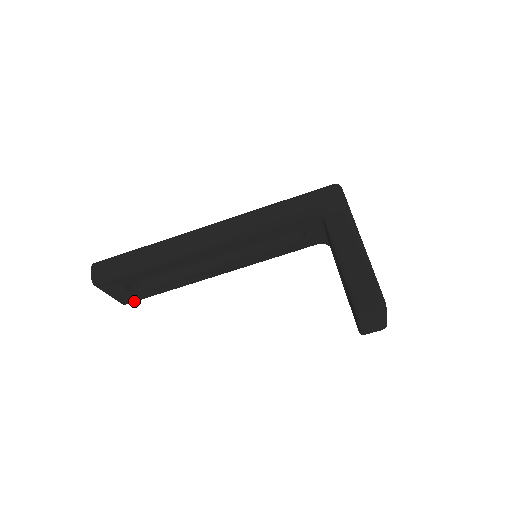
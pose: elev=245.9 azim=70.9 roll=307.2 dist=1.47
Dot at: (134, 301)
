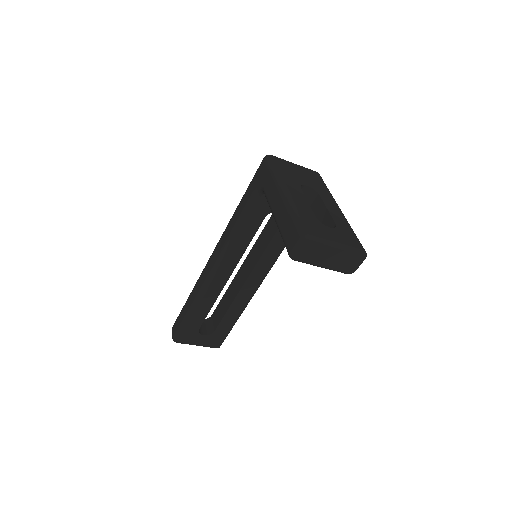
Dot at: (221, 342)
